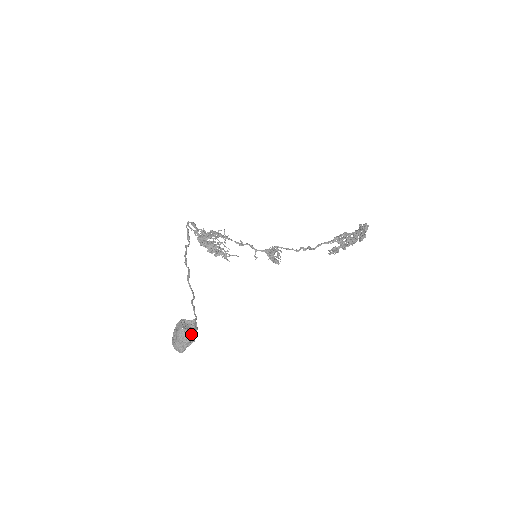
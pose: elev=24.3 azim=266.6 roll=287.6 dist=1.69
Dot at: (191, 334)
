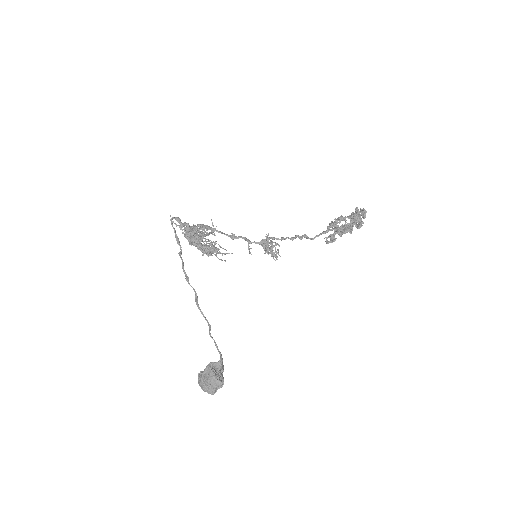
Dot at: (223, 379)
